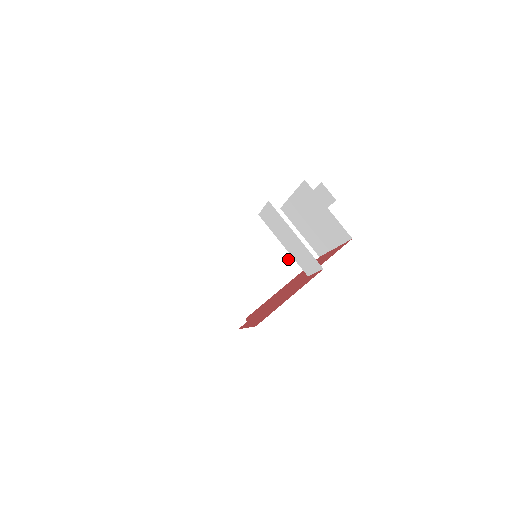
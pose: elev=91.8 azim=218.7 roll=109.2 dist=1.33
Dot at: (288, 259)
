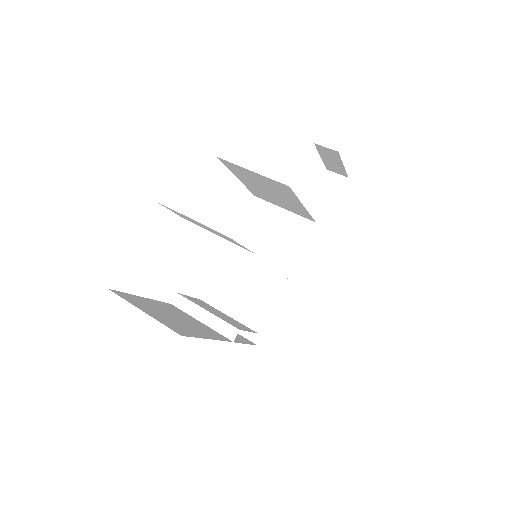
Dot at: (283, 242)
